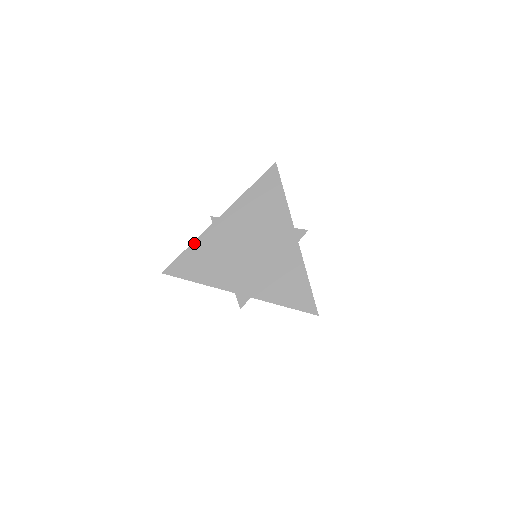
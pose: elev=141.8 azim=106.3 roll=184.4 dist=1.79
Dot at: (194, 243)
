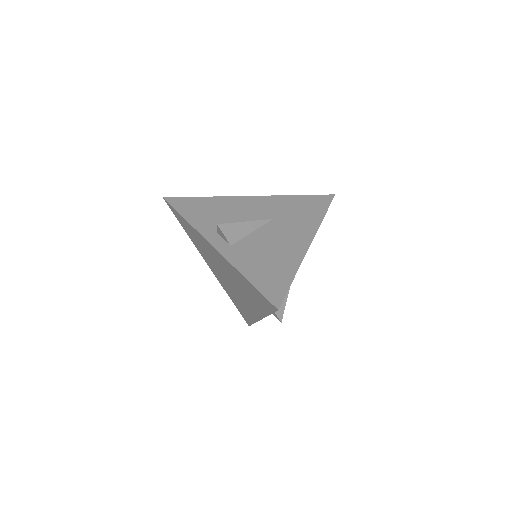
Dot at: (189, 224)
